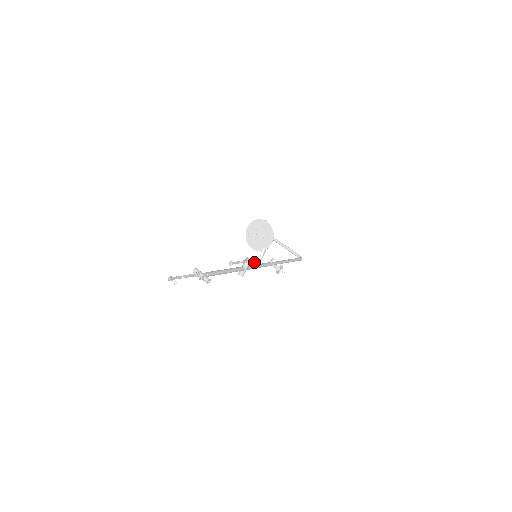
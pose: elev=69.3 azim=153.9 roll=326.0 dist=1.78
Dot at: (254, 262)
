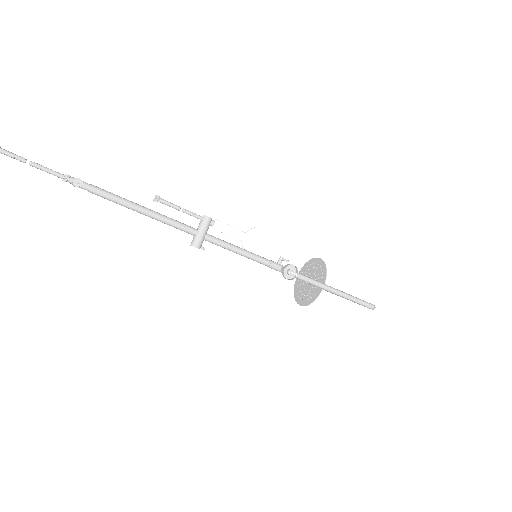
Dot at: (224, 231)
